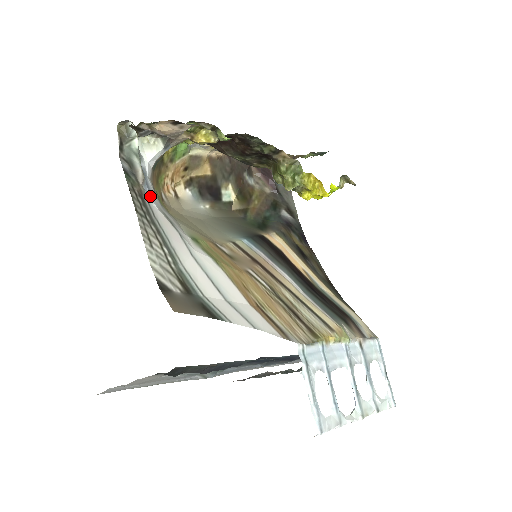
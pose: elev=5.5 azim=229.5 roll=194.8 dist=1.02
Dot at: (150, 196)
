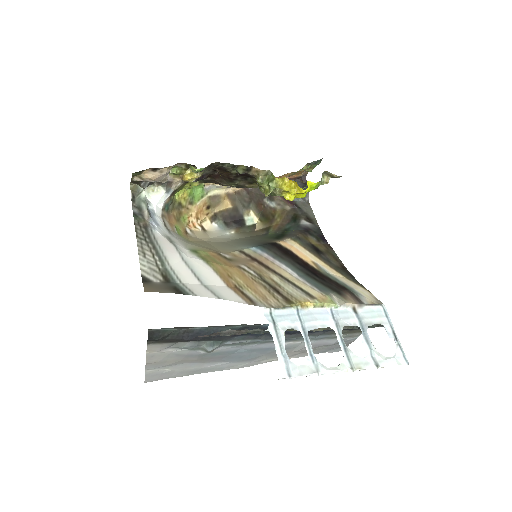
Dot at: (155, 227)
